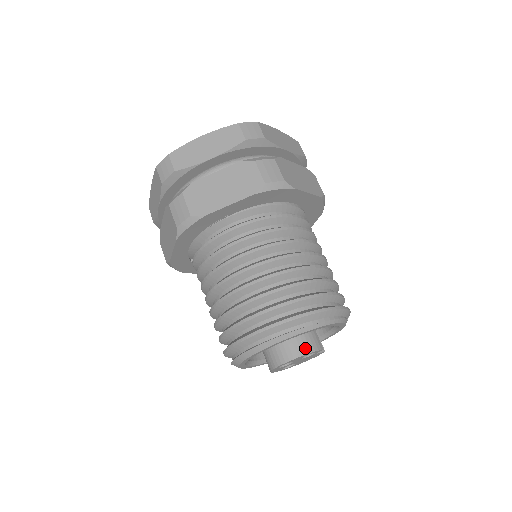
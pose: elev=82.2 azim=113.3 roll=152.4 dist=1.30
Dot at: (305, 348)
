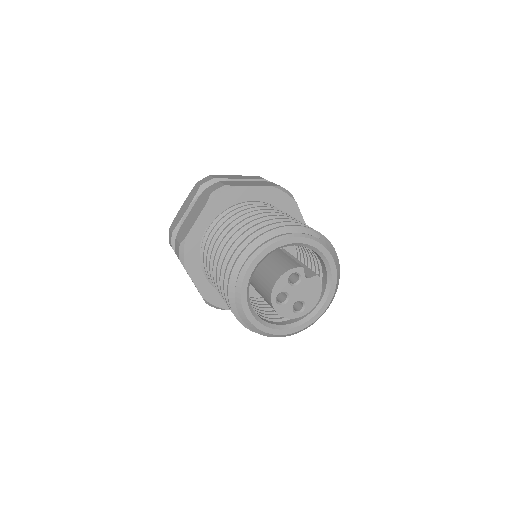
Dot at: (282, 271)
